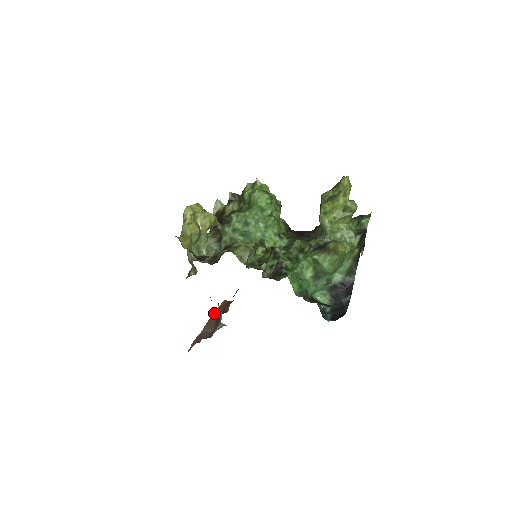
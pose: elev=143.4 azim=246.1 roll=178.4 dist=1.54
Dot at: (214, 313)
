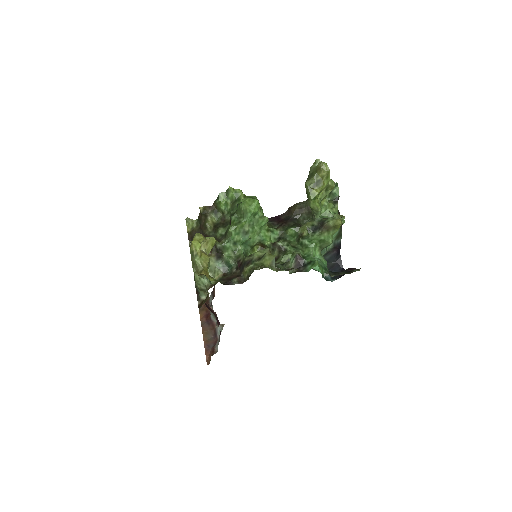
Dot at: (200, 319)
